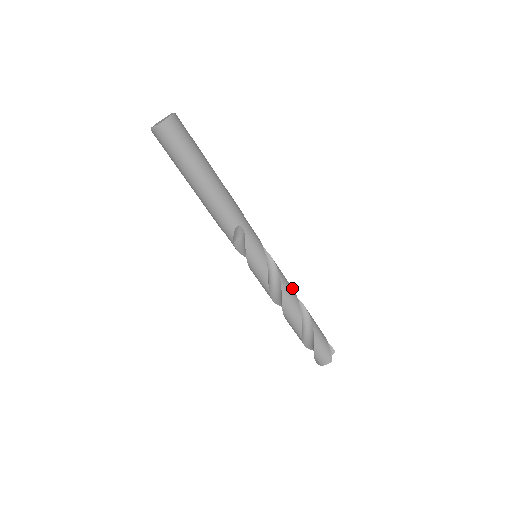
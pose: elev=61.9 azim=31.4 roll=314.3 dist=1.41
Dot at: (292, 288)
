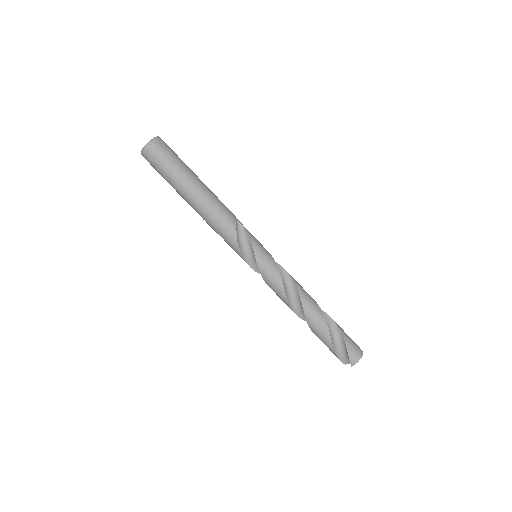
Dot at: occluded
